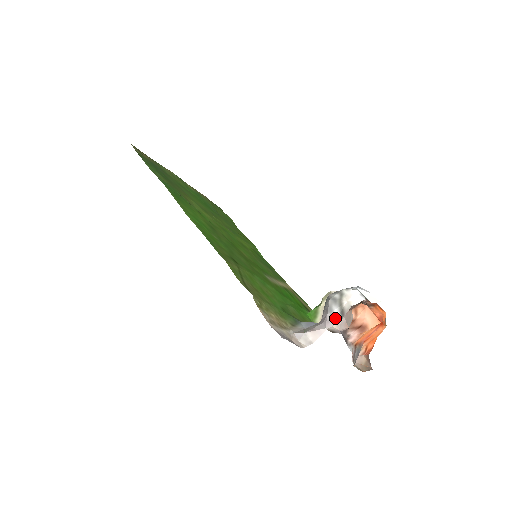
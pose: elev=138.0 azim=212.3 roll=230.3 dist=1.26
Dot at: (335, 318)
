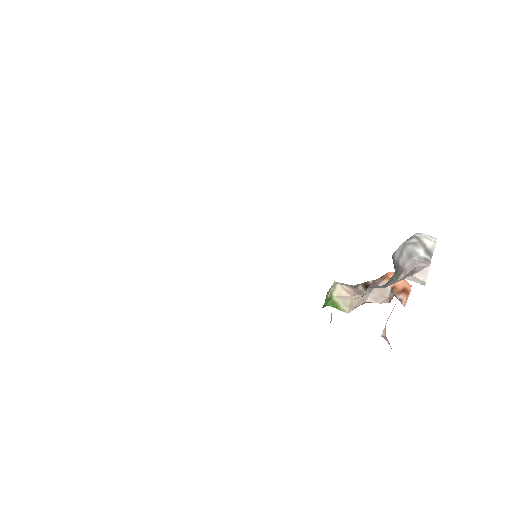
Dot at: (425, 259)
